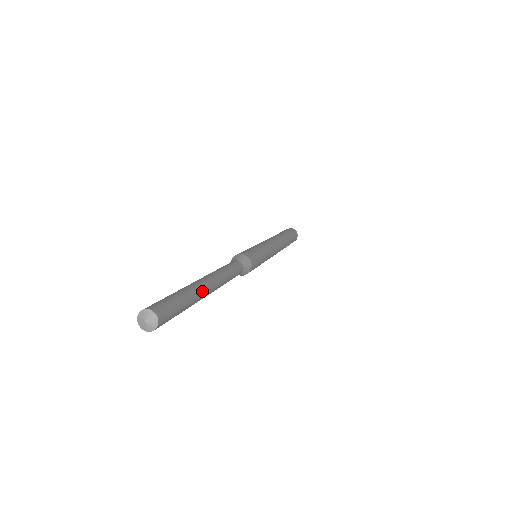
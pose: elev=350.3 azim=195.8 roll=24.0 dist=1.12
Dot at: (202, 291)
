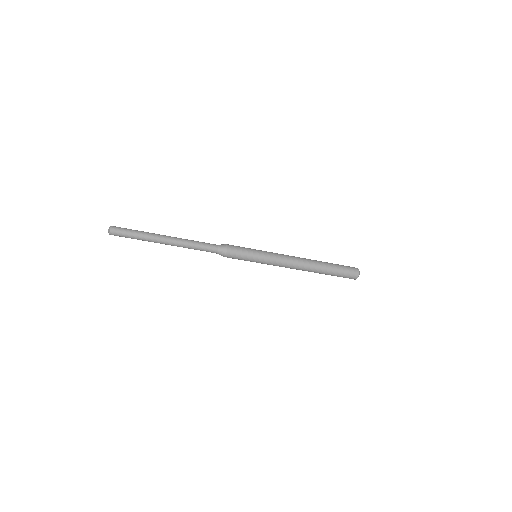
Dot at: (156, 235)
